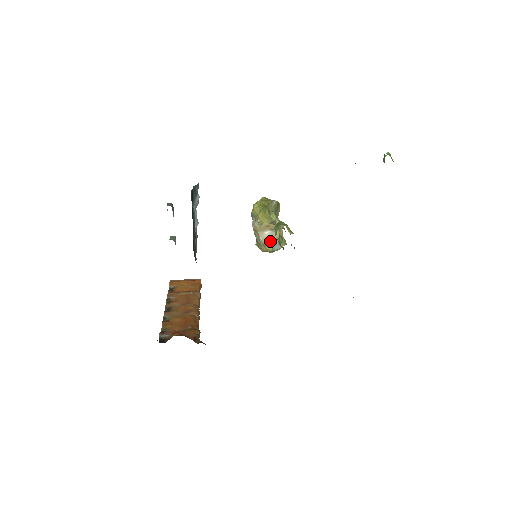
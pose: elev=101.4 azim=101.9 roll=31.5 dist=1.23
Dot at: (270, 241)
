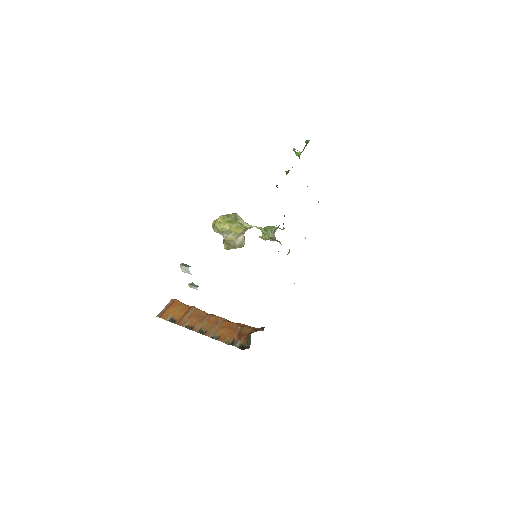
Dot at: (243, 241)
